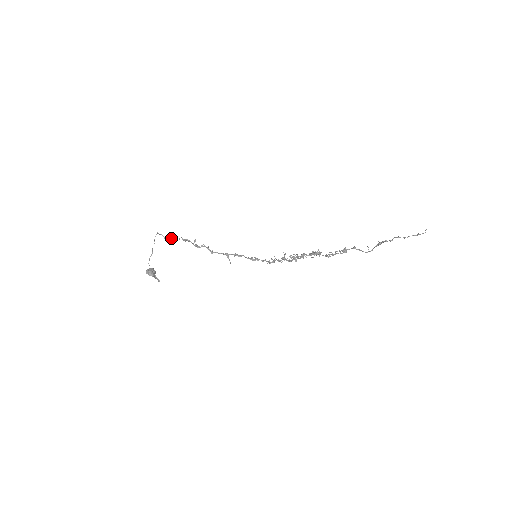
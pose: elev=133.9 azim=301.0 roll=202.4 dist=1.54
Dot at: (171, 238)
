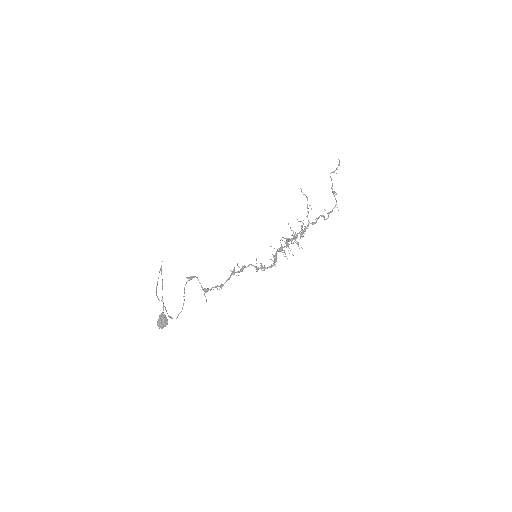
Dot at: occluded
